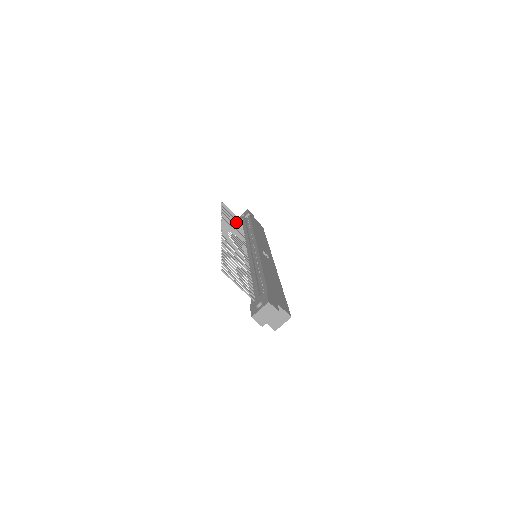
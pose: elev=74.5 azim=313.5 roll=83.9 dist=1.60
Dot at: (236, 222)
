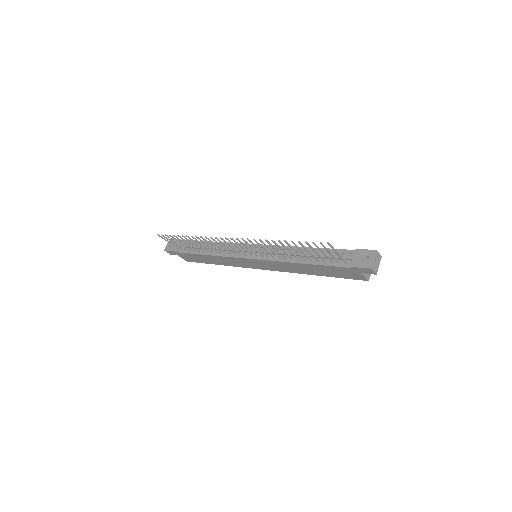
Dot at: (189, 246)
